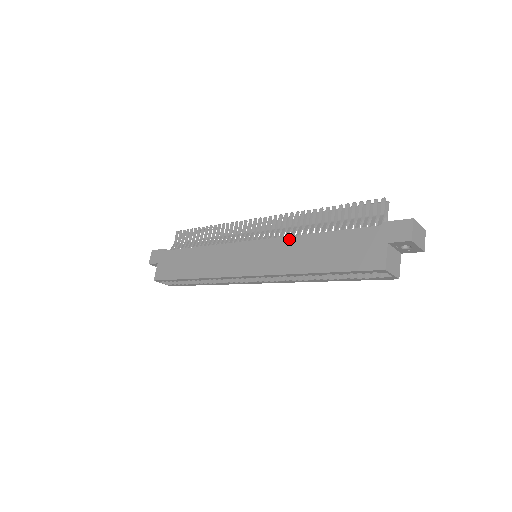
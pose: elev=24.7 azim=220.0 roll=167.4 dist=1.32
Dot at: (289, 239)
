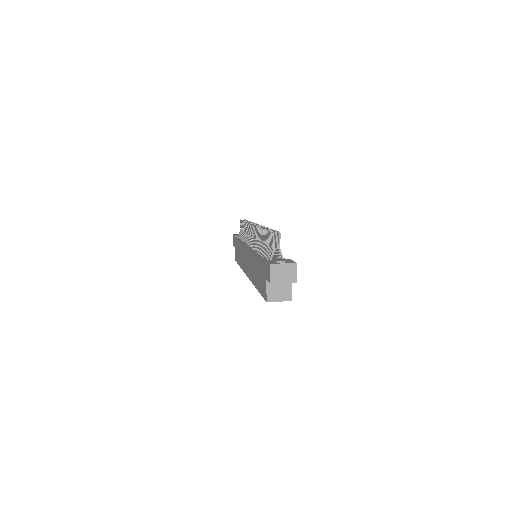
Dot at: (251, 254)
